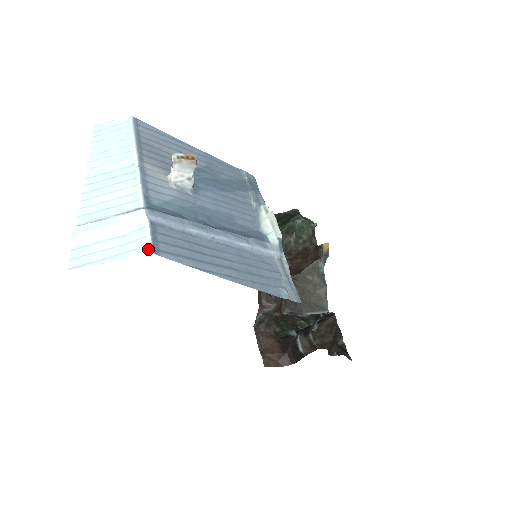
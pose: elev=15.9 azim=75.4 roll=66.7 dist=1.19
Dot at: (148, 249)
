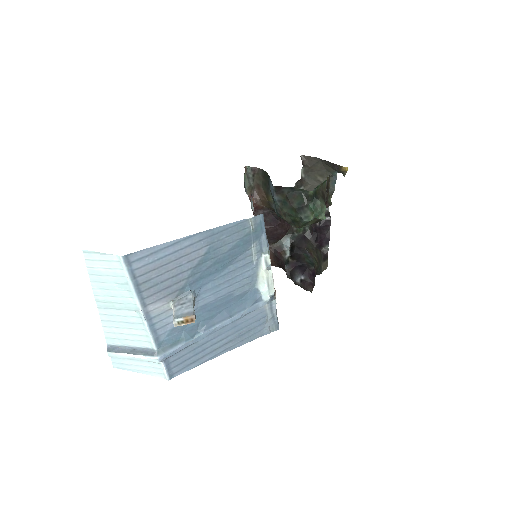
Dot at: (166, 378)
